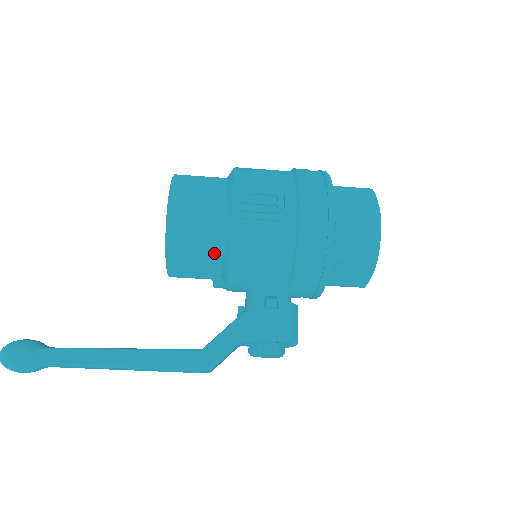
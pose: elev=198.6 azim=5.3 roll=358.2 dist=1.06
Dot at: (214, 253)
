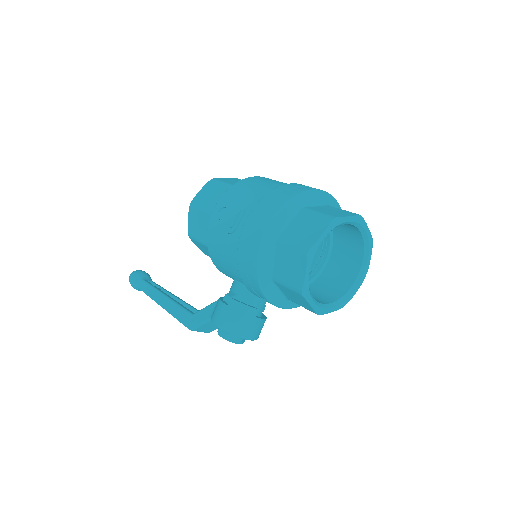
Dot at: occluded
